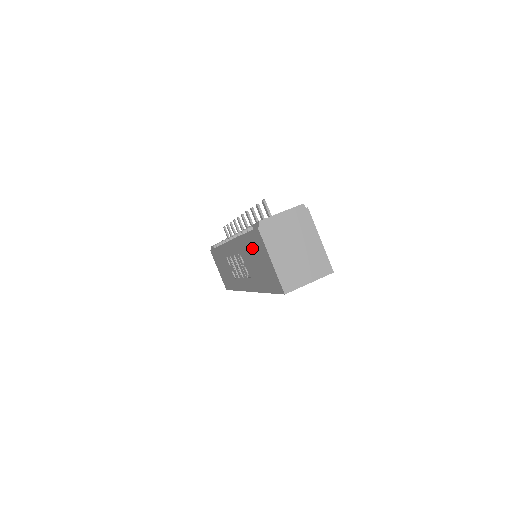
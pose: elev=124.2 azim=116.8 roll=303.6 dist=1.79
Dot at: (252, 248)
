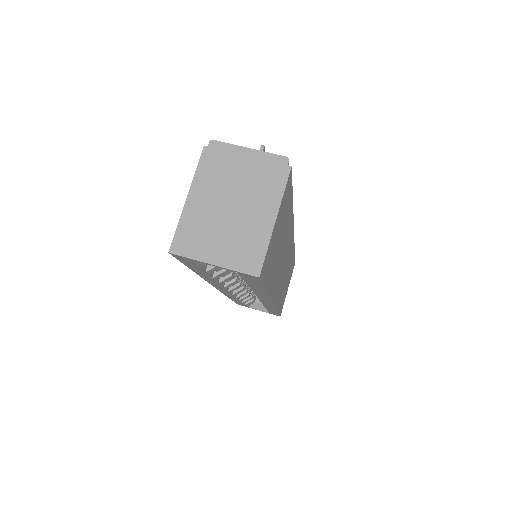
Dot at: occluded
